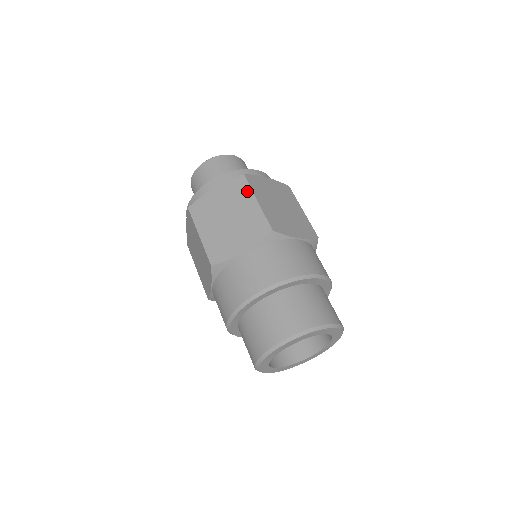
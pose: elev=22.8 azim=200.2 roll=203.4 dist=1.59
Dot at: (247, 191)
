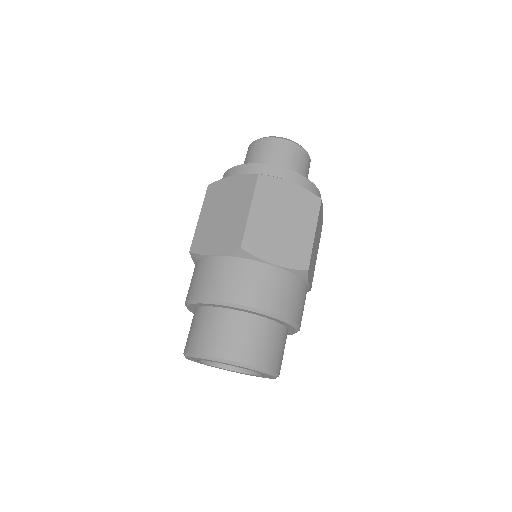
Dot at: (314, 216)
